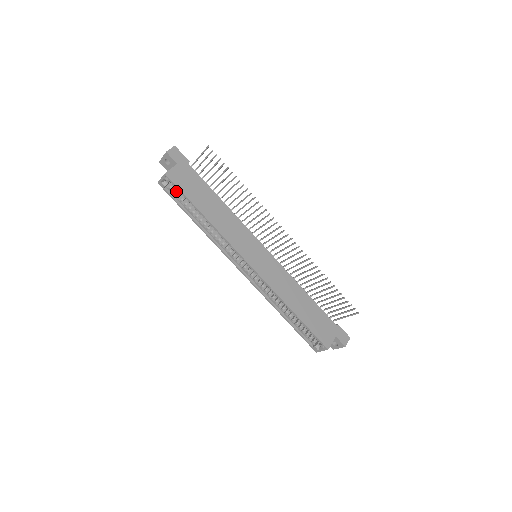
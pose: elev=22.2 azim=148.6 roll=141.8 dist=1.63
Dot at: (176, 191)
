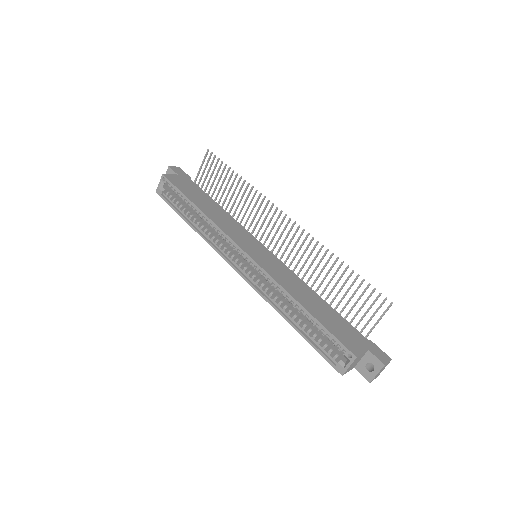
Dot at: (173, 196)
